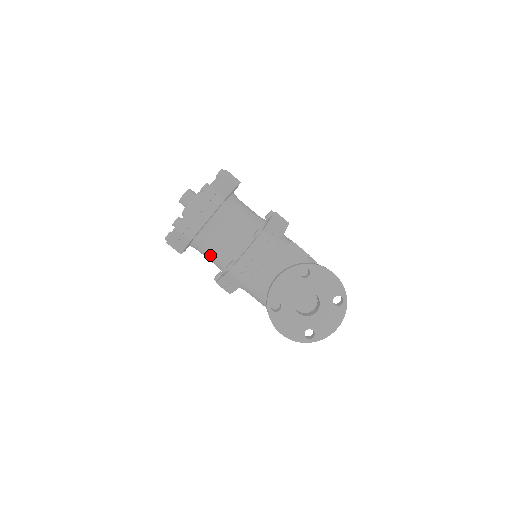
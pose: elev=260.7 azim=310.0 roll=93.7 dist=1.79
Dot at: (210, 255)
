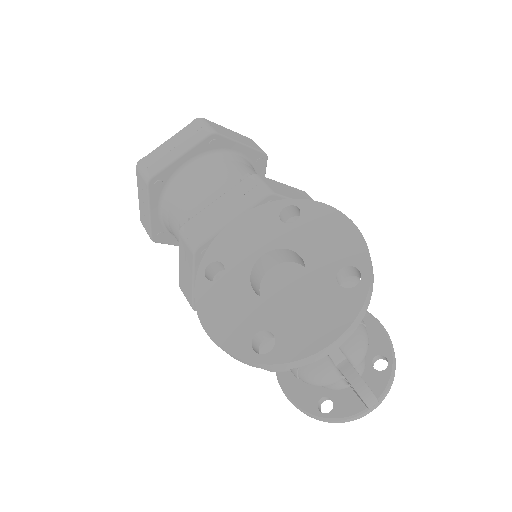
Dot at: (177, 227)
